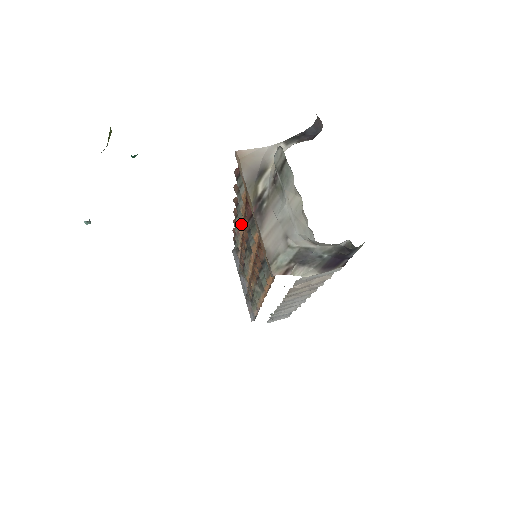
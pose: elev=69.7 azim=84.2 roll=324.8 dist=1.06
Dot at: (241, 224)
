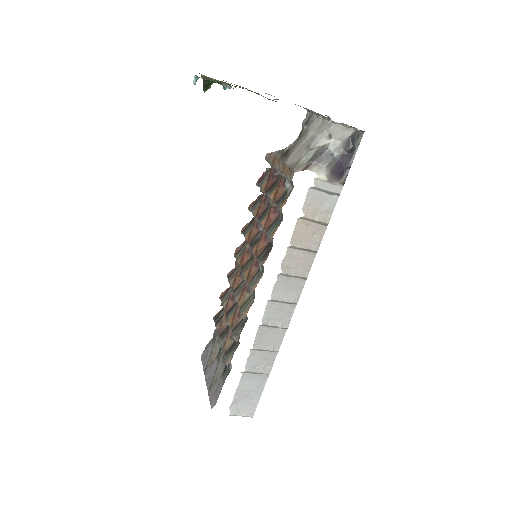
Dot at: (247, 236)
